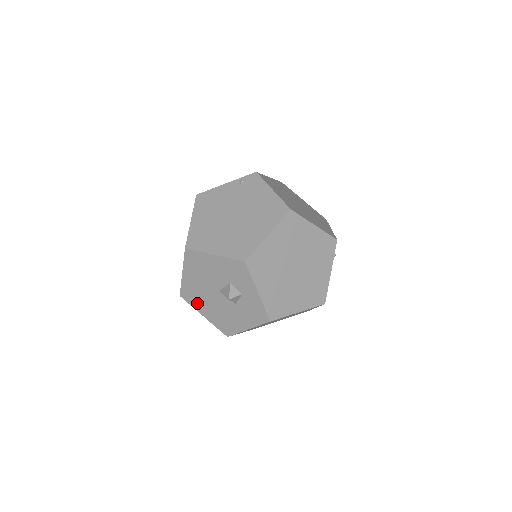
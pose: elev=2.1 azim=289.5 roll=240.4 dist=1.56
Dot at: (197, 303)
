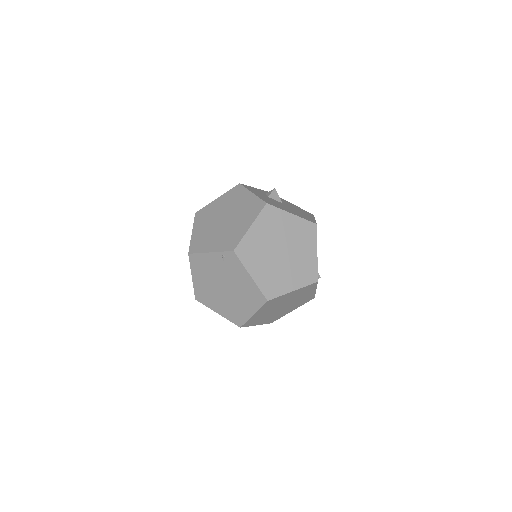
Dot at: occluded
